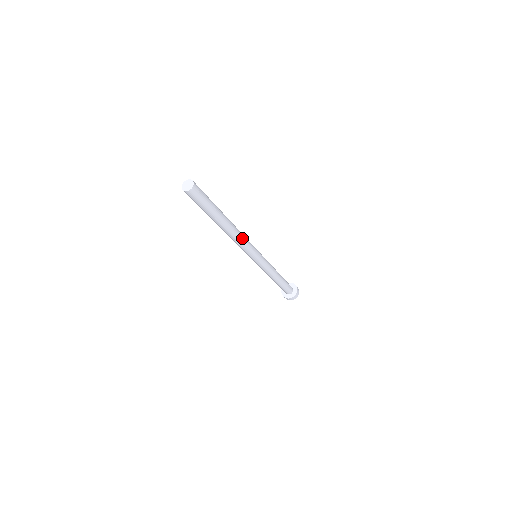
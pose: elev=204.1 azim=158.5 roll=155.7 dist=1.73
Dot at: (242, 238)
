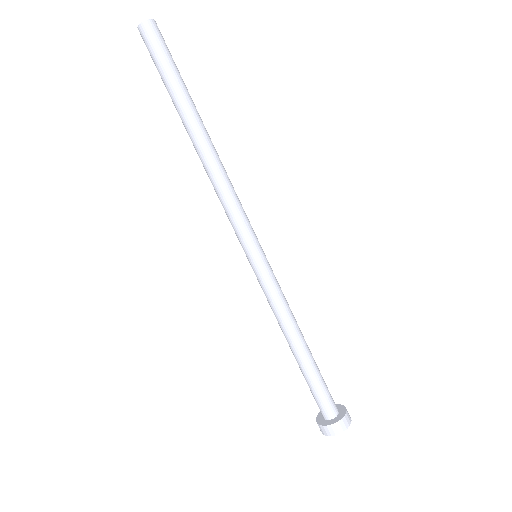
Dot at: (225, 182)
